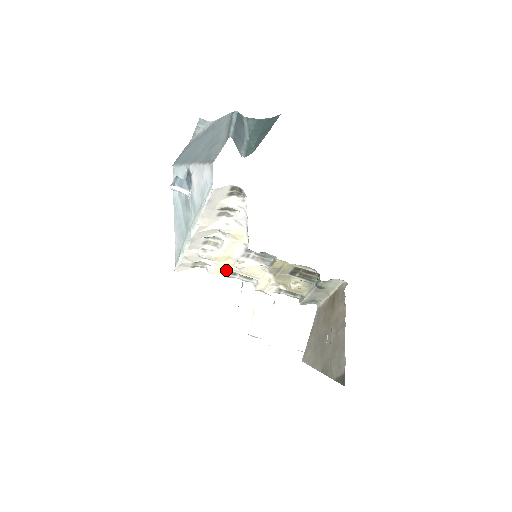
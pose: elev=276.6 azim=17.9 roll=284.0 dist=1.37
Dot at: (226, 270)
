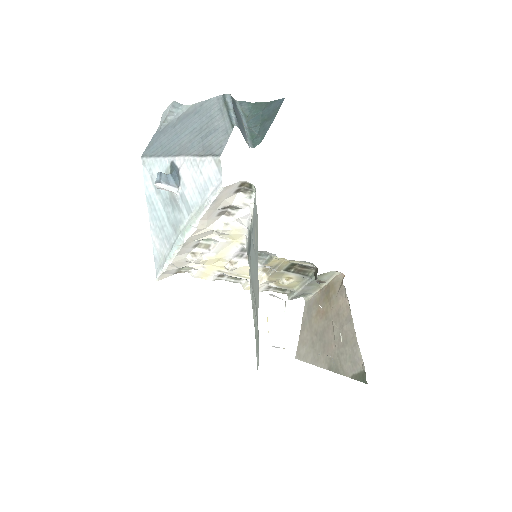
Dot at: (214, 273)
